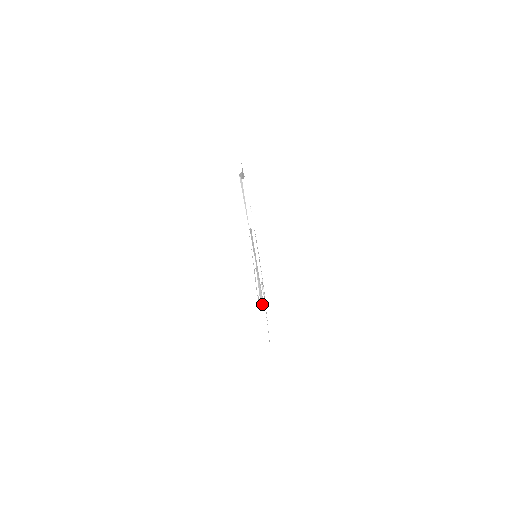
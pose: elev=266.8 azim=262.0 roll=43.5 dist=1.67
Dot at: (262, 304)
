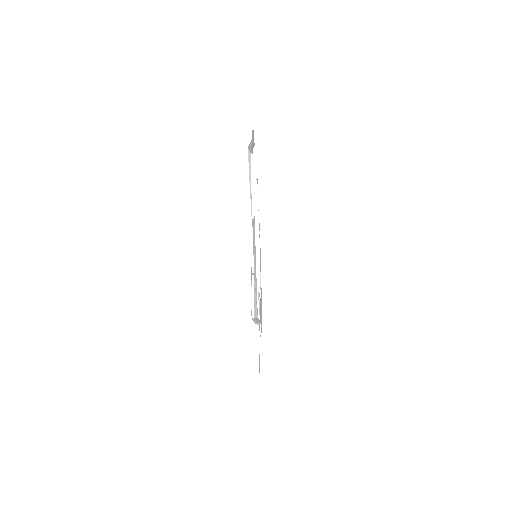
Dot at: (256, 323)
